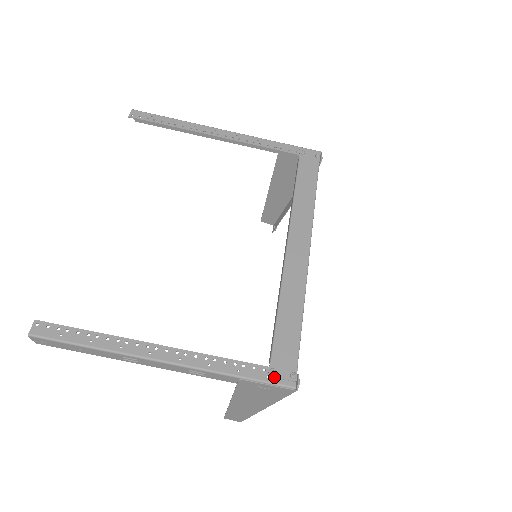
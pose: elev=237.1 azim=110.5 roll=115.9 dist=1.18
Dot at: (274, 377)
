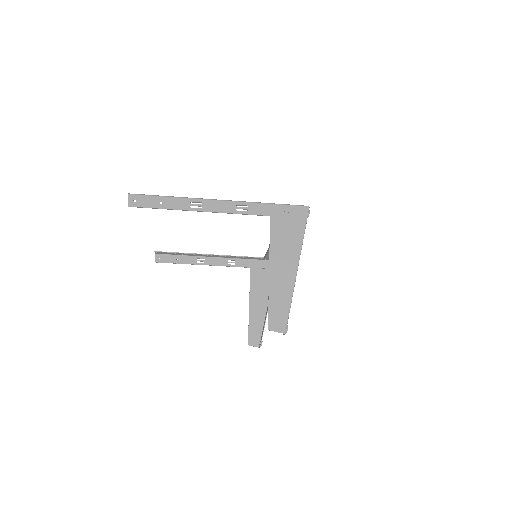
Dot at: (292, 205)
